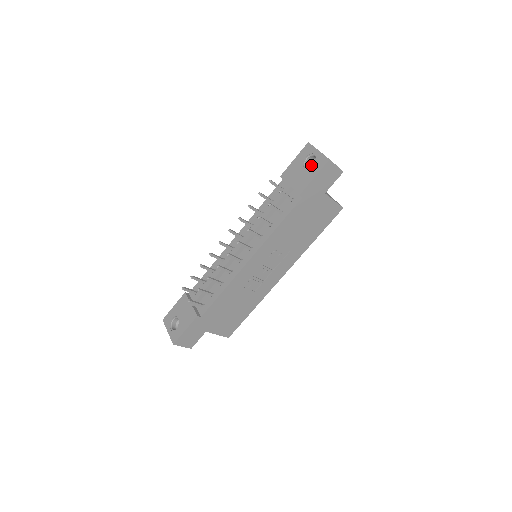
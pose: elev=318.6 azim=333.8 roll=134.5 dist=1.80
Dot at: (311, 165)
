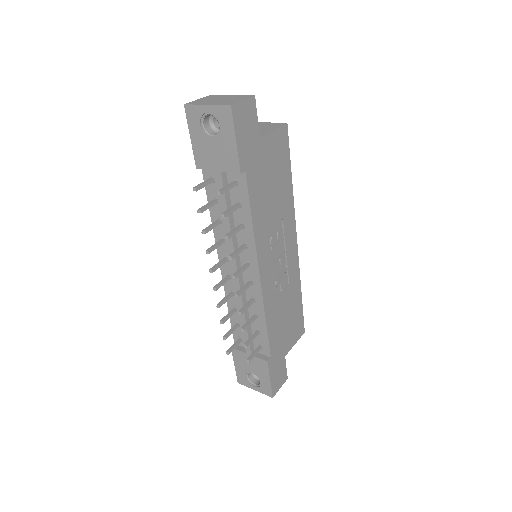
Dot at: (214, 125)
